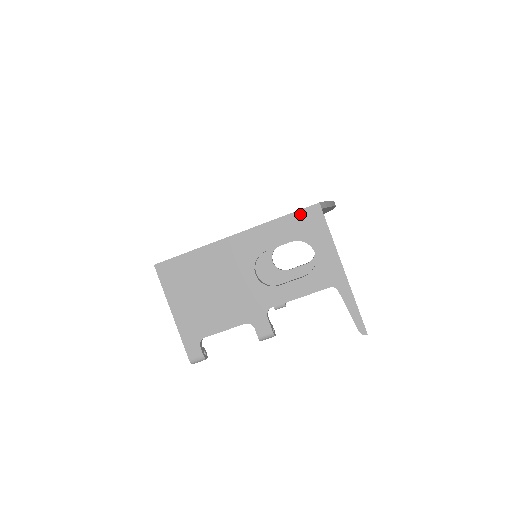
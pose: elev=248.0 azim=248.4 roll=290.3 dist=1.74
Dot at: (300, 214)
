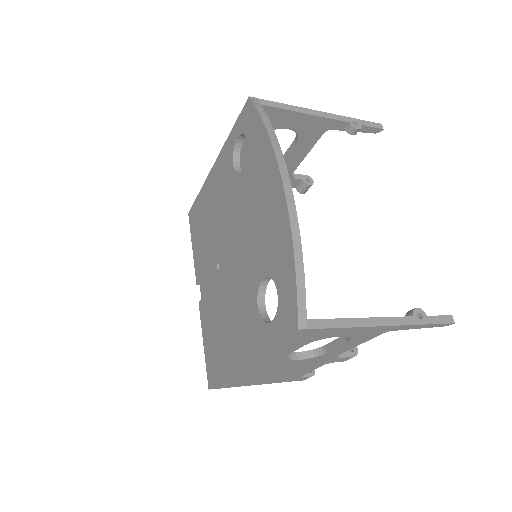
Dot at: (288, 340)
